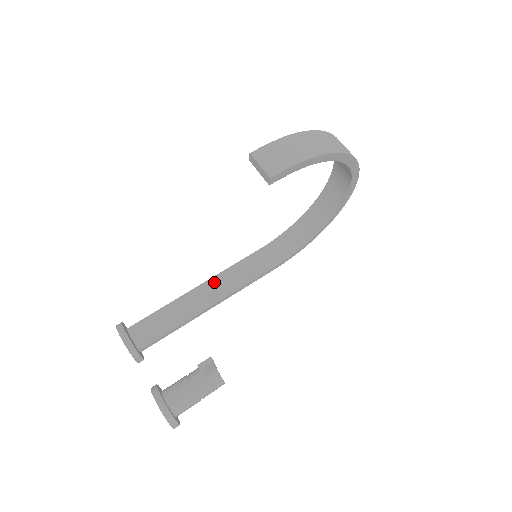
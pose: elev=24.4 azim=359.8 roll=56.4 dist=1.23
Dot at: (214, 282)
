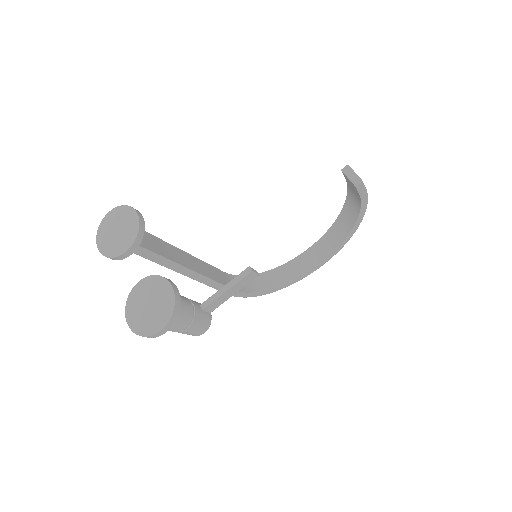
Dot at: (194, 259)
